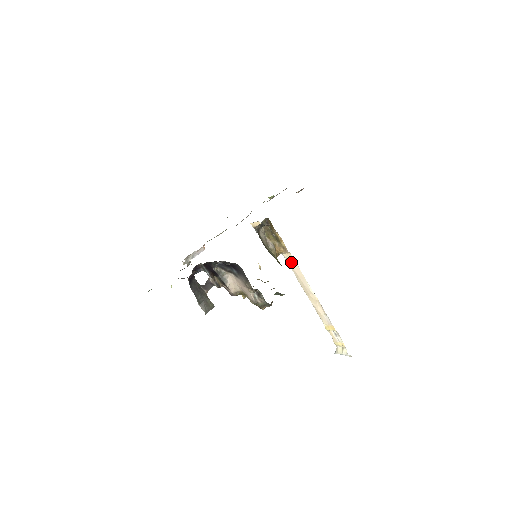
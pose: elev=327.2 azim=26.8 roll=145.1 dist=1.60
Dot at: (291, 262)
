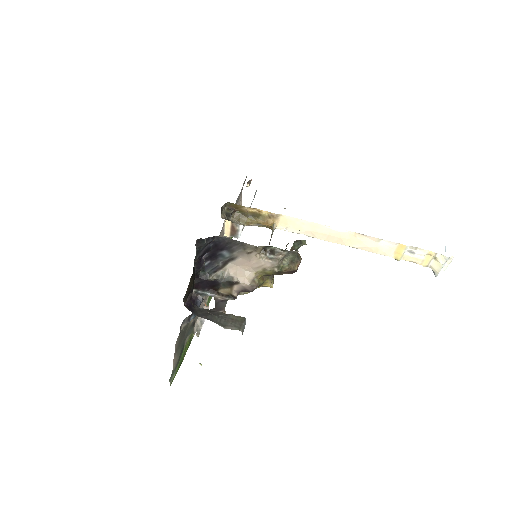
Dot at: (292, 225)
